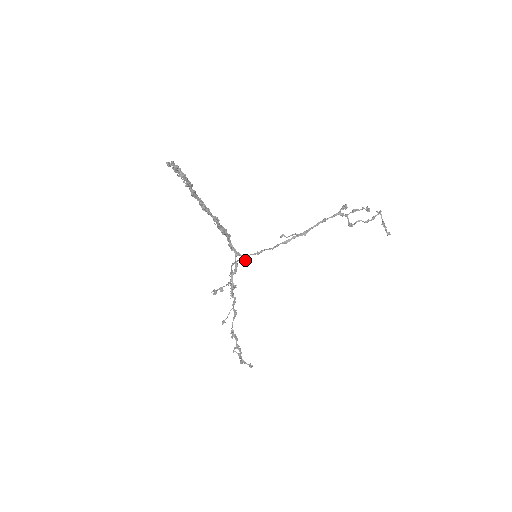
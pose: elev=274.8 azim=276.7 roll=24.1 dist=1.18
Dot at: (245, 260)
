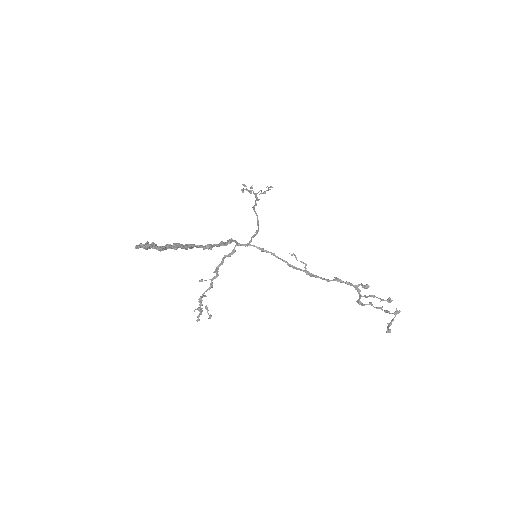
Dot at: (256, 232)
